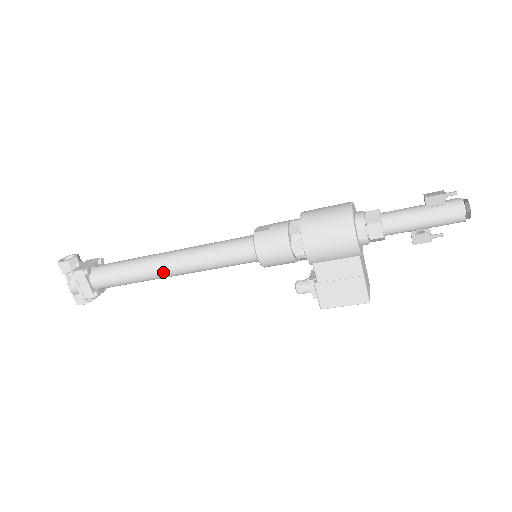
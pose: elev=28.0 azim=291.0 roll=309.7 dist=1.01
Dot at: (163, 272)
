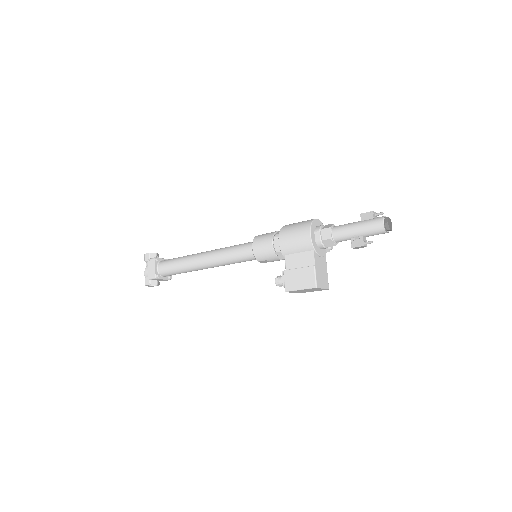
Dot at: (198, 261)
